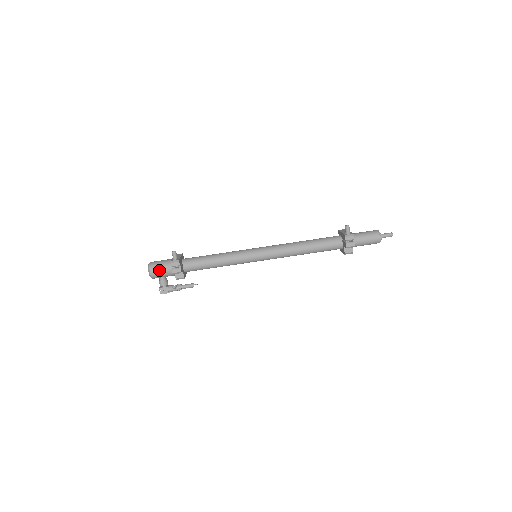
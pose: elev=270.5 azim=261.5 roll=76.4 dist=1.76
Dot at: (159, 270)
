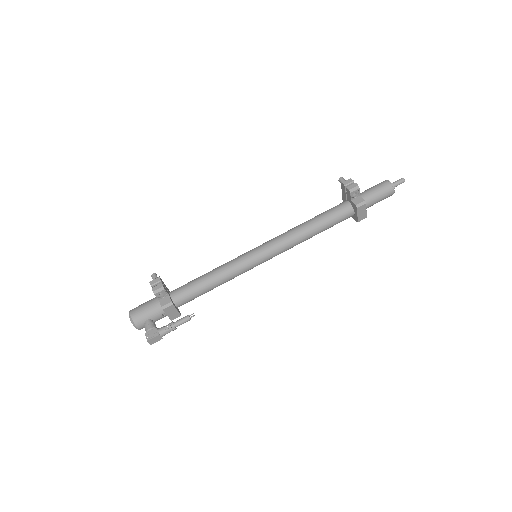
Dot at: (141, 308)
